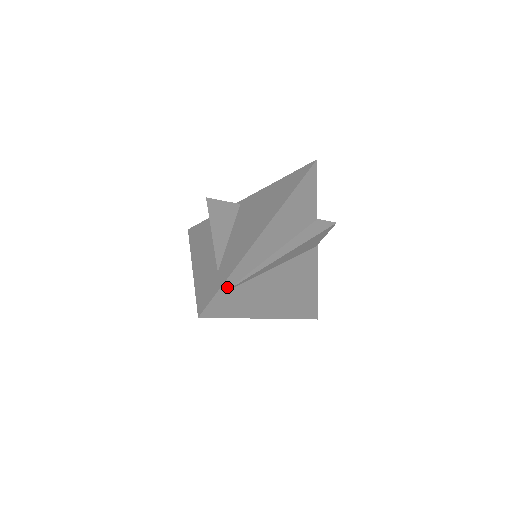
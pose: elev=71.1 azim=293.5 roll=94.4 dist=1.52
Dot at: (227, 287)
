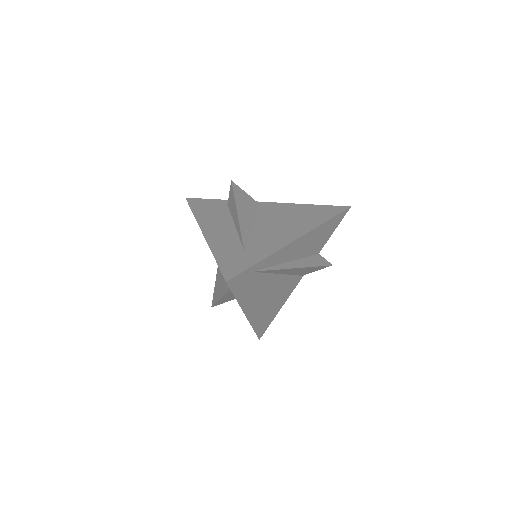
Dot at: (255, 268)
